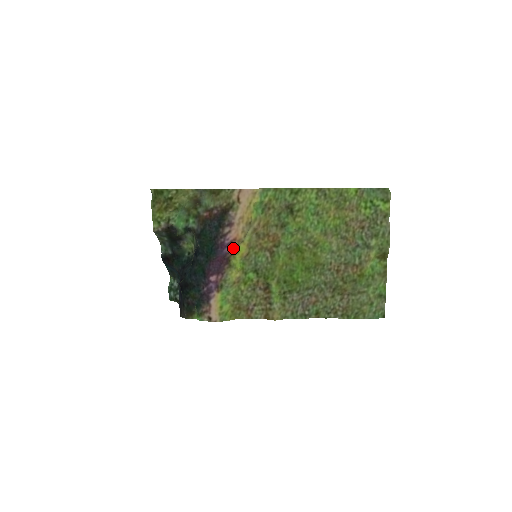
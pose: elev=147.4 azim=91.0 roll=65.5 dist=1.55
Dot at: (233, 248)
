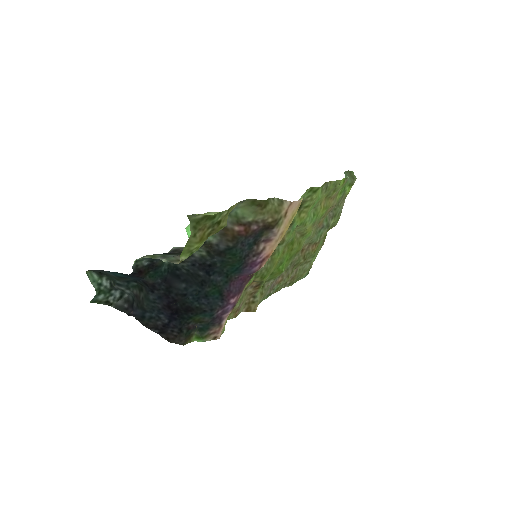
Dot at: (263, 265)
